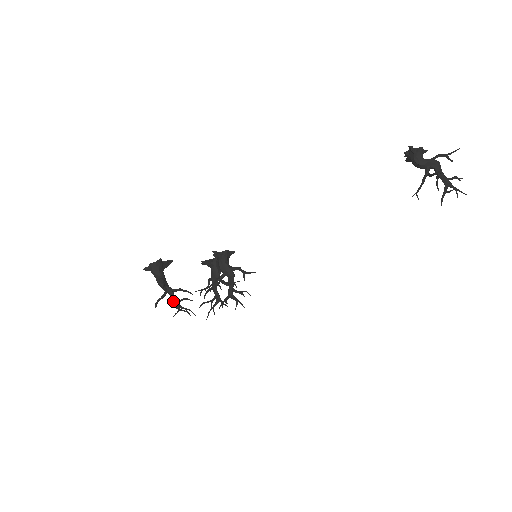
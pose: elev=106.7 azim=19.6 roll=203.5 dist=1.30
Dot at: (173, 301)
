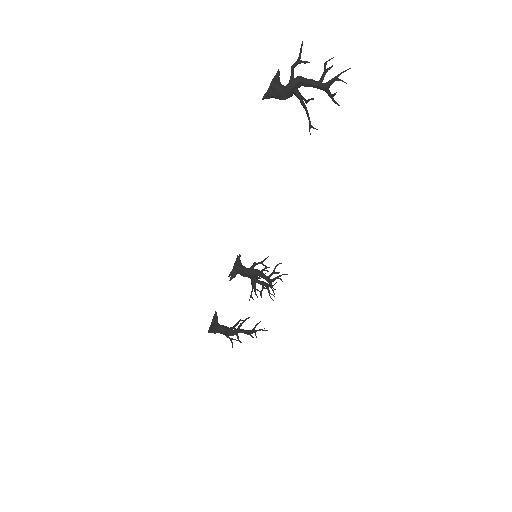
Dot at: occluded
